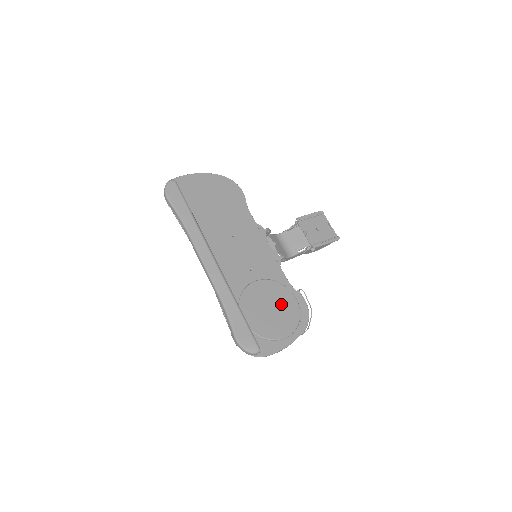
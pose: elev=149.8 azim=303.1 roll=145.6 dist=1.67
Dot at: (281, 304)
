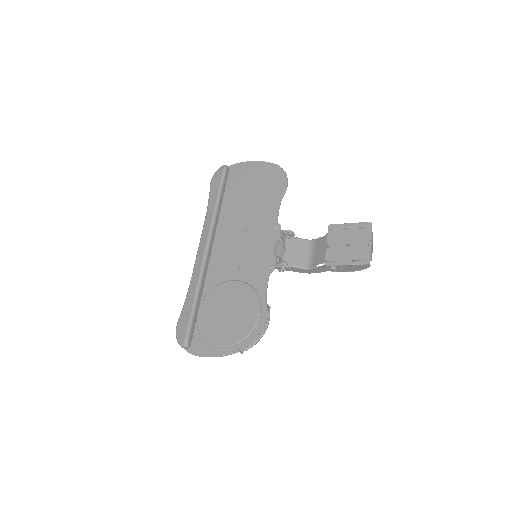
Dot at: (240, 312)
